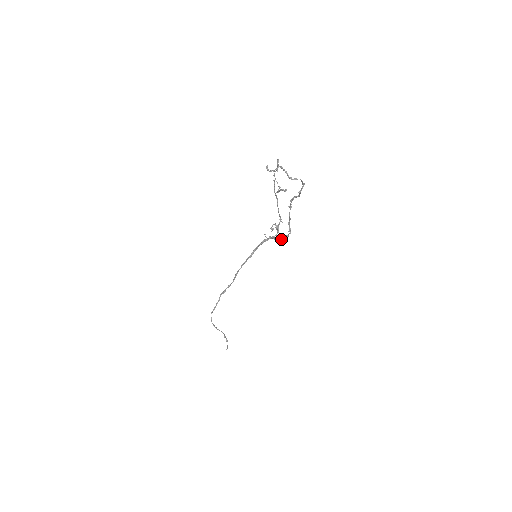
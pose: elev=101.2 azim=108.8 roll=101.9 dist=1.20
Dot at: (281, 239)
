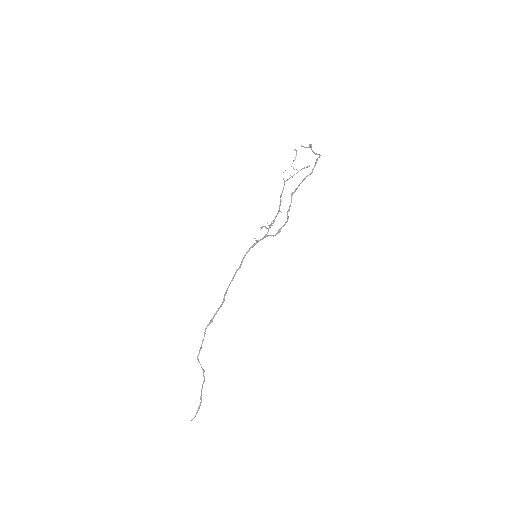
Dot at: (280, 229)
